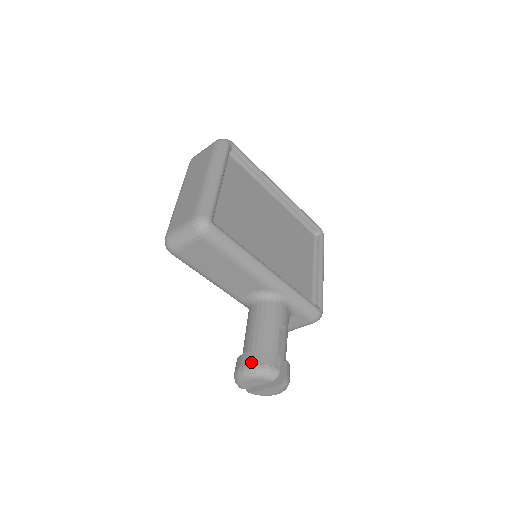
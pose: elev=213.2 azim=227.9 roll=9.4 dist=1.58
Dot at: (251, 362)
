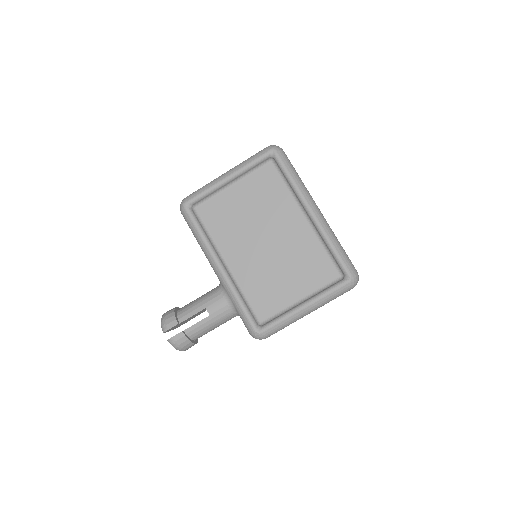
Dot at: (166, 312)
